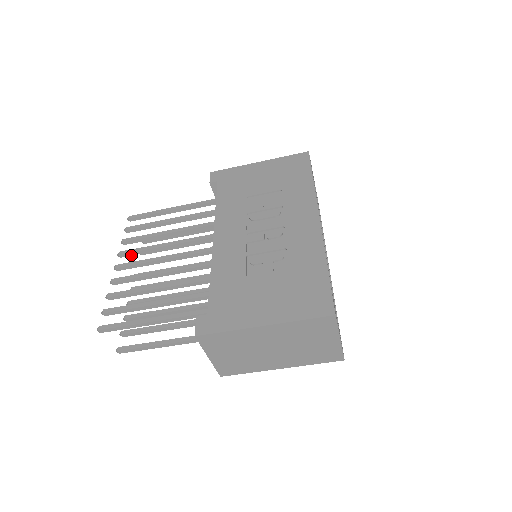
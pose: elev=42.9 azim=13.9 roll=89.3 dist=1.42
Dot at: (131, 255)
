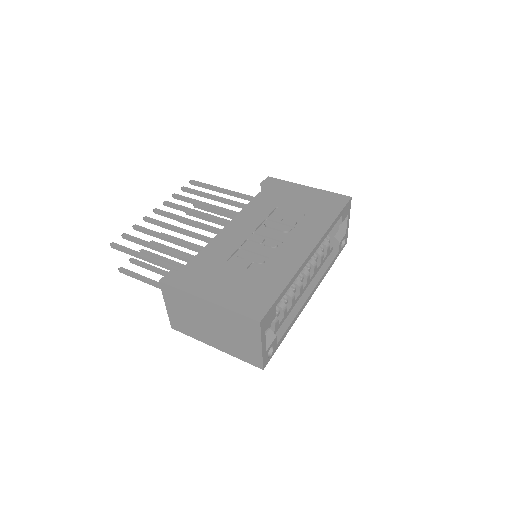
Dot at: (172, 207)
